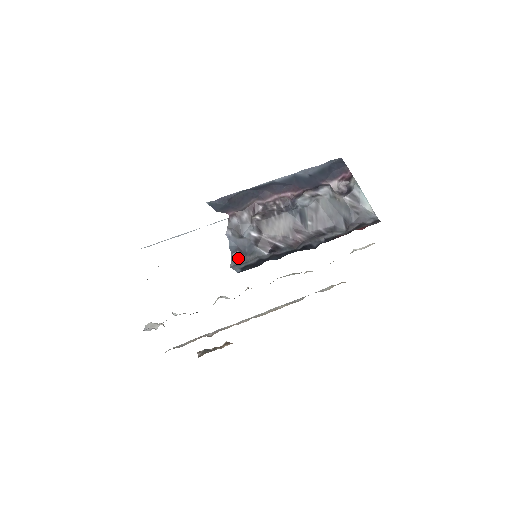
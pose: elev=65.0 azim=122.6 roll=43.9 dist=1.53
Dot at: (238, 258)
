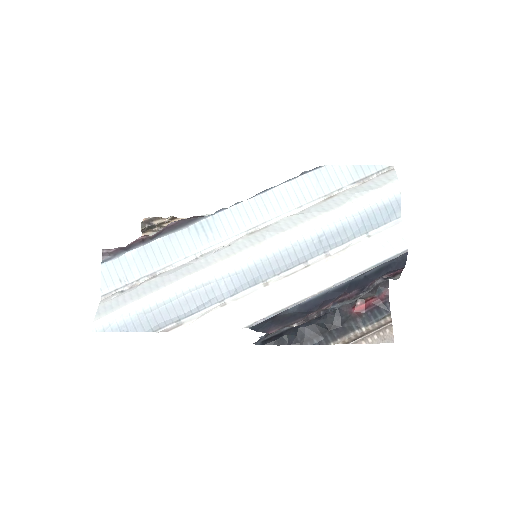
Dot at: occluded
